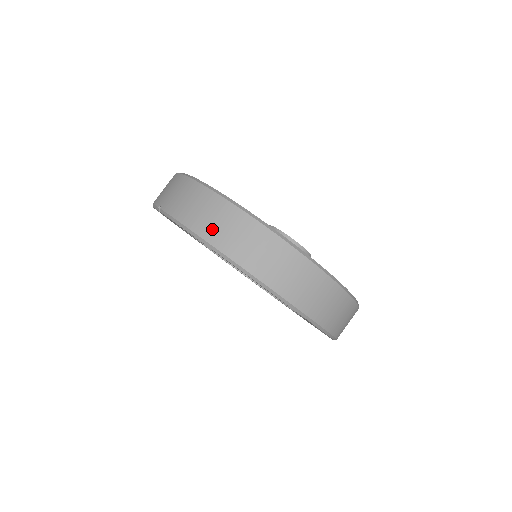
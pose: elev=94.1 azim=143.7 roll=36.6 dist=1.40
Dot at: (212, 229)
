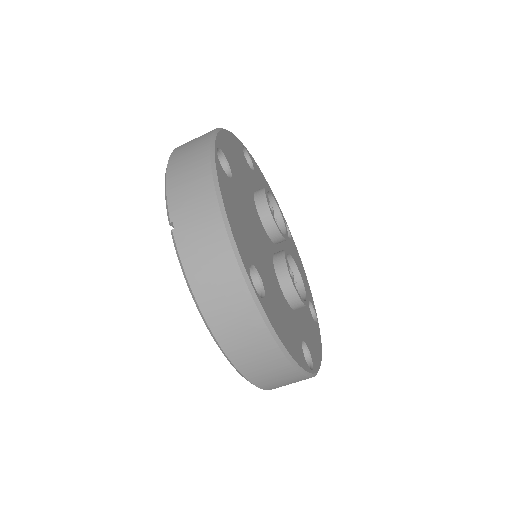
Dot at: (220, 316)
